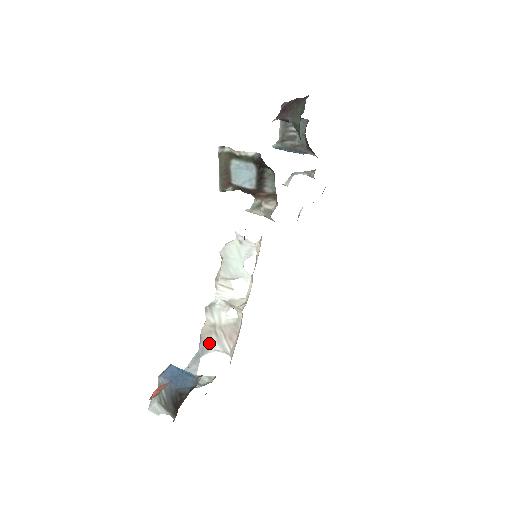
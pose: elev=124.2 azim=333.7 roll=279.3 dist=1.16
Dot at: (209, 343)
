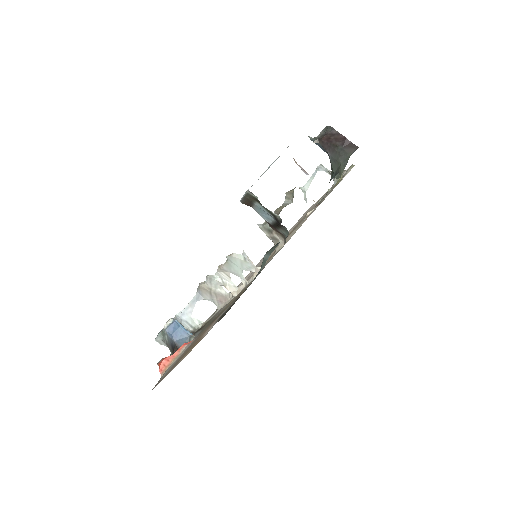
Dot at: (204, 295)
